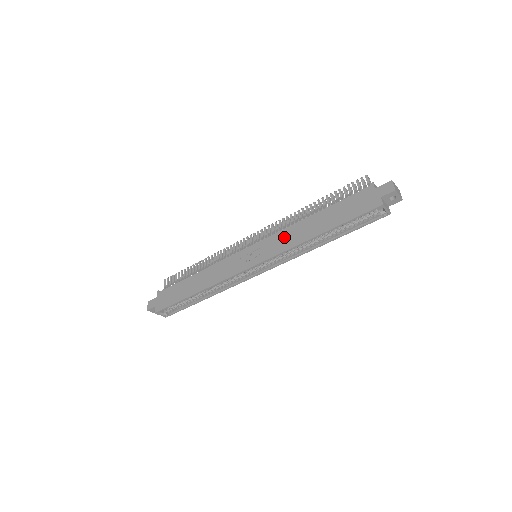
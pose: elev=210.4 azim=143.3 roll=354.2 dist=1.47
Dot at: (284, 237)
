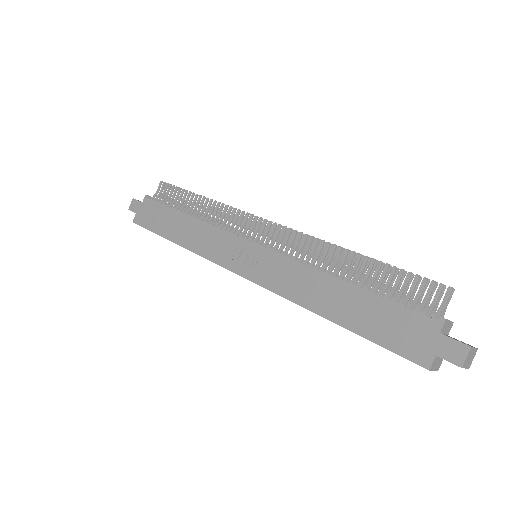
Dot at: (292, 275)
